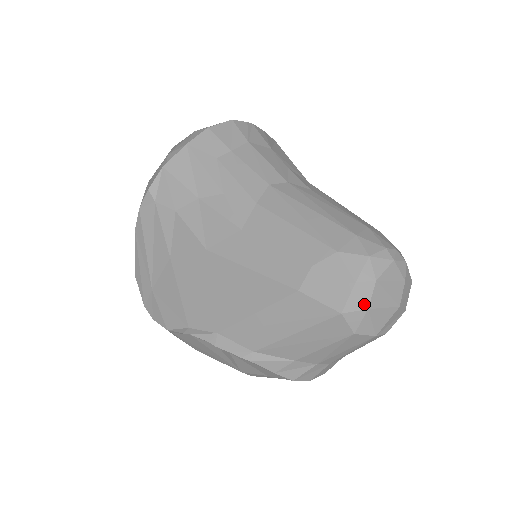
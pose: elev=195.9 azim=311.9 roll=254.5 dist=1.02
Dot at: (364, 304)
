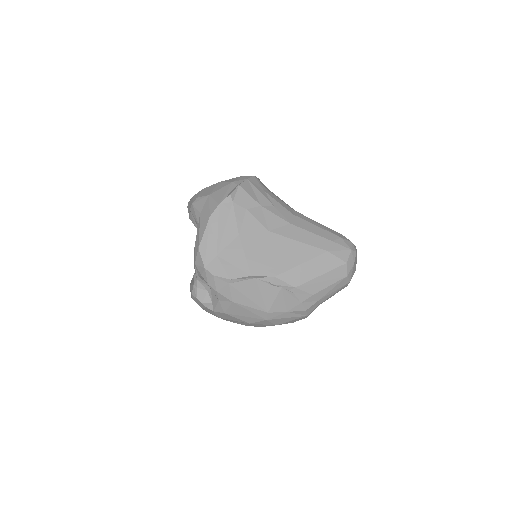
Dot at: (353, 261)
